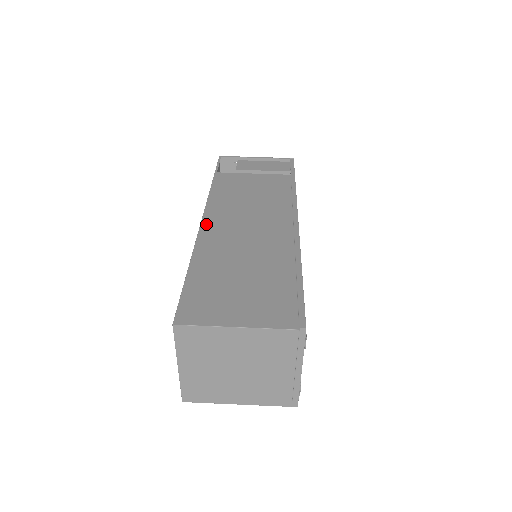
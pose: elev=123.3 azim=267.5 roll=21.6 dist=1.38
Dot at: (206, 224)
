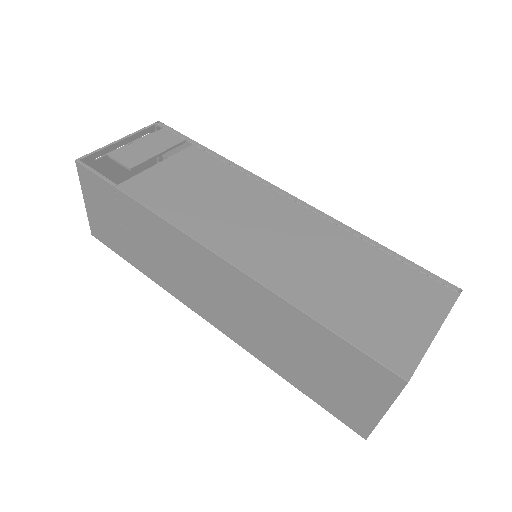
Dot at: (234, 258)
